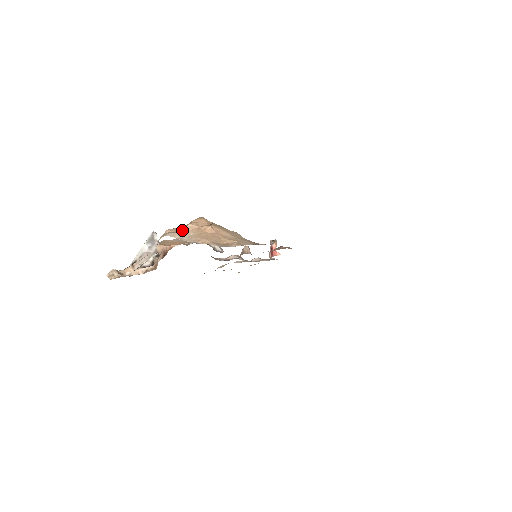
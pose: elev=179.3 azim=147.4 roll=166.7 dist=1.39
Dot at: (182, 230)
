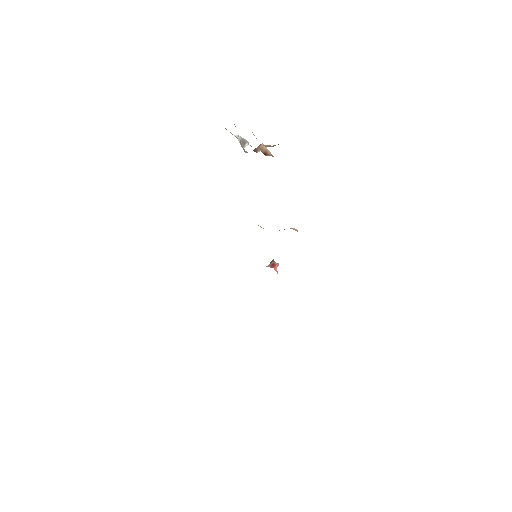
Dot at: occluded
